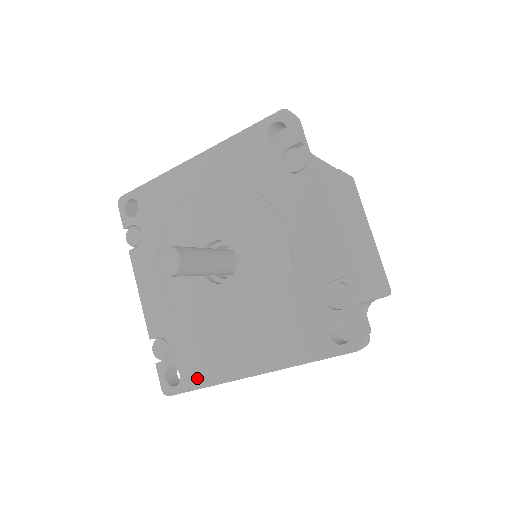
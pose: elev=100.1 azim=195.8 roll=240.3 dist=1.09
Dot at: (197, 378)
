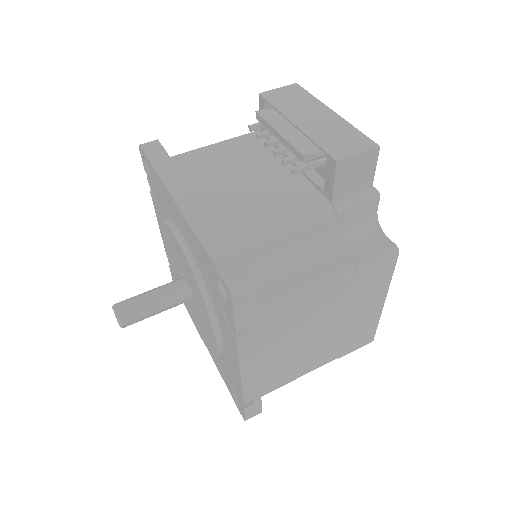
Dot at: occluded
